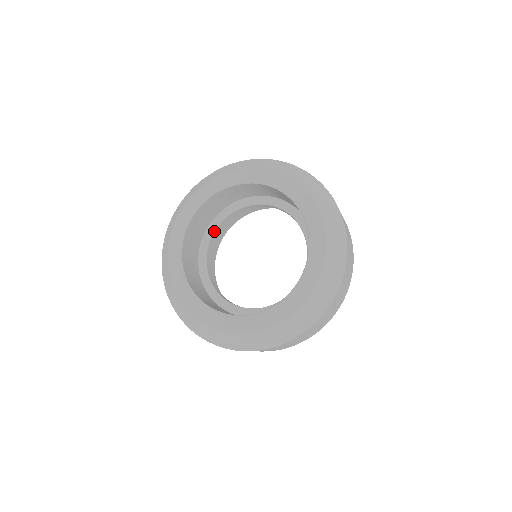
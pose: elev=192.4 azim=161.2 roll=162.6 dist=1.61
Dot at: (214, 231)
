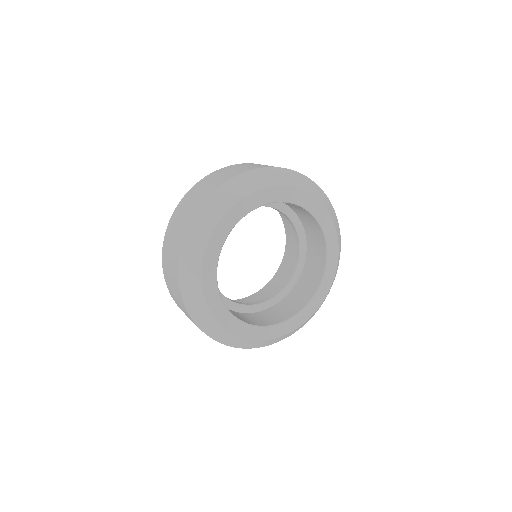
Dot at: occluded
